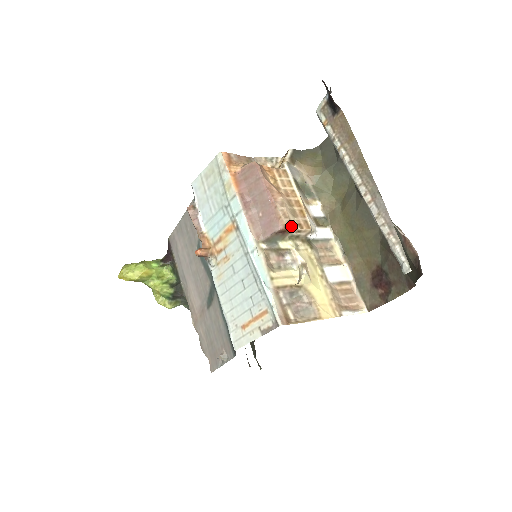
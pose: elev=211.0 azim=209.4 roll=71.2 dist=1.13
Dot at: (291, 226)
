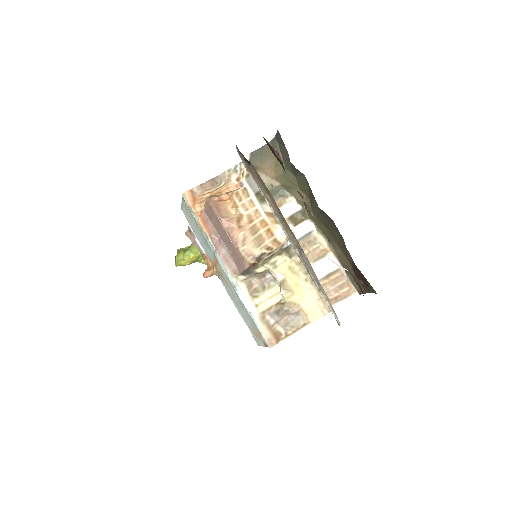
Dot at: (256, 262)
